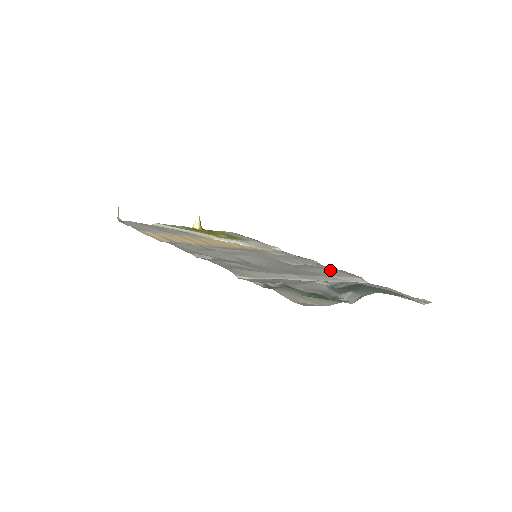
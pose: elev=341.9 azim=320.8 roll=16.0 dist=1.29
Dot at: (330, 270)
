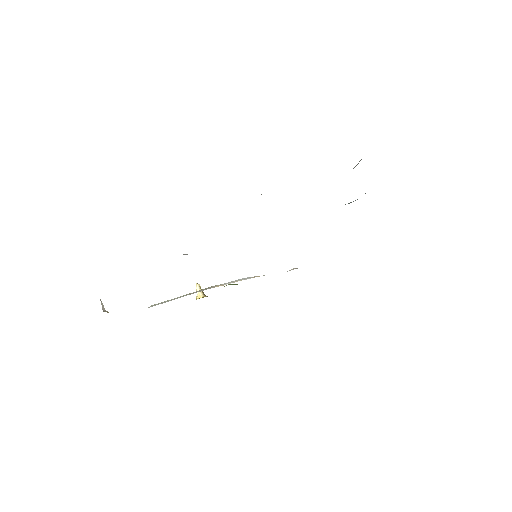
Dot at: occluded
